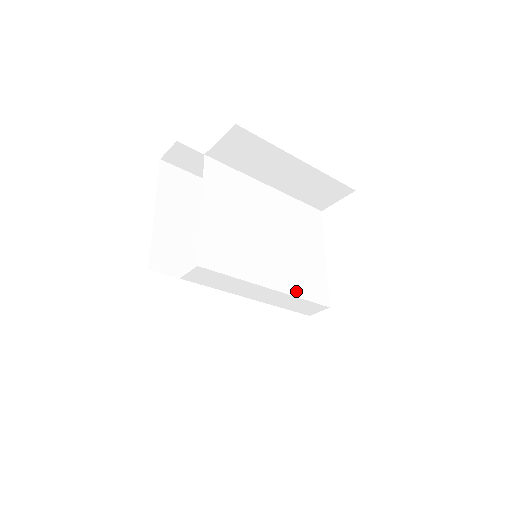
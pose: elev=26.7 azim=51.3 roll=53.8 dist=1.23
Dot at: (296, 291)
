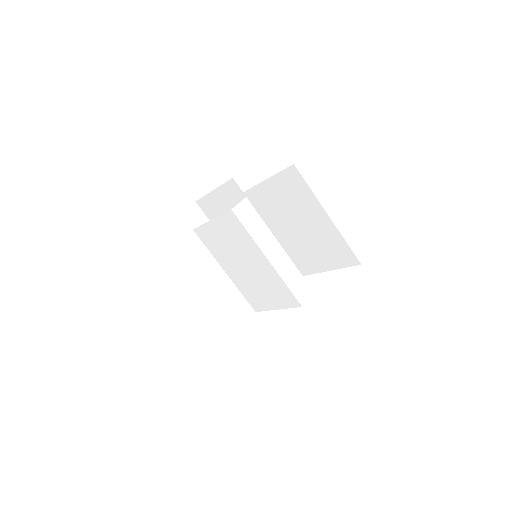
Dot at: occluded
